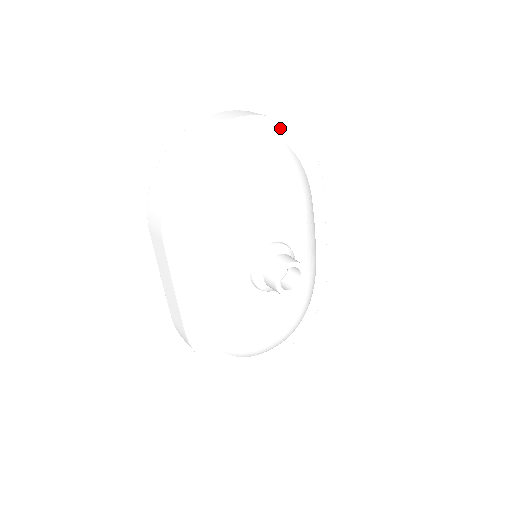
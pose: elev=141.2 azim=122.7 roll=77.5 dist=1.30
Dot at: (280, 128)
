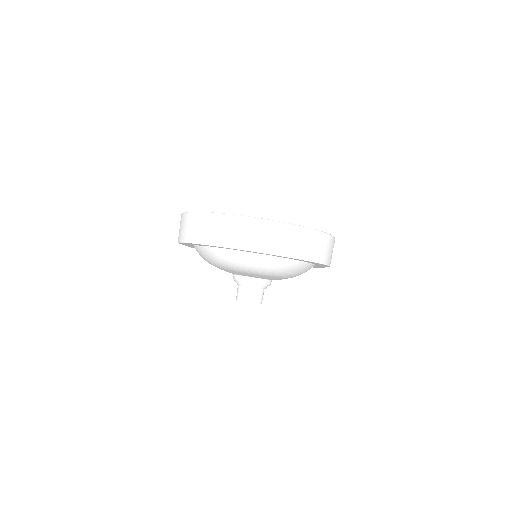
Dot at: (291, 258)
